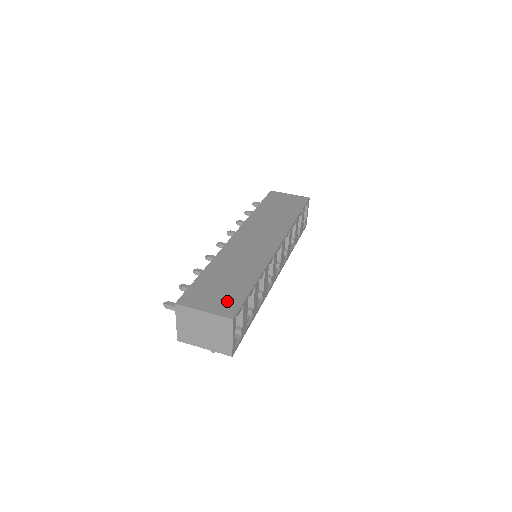
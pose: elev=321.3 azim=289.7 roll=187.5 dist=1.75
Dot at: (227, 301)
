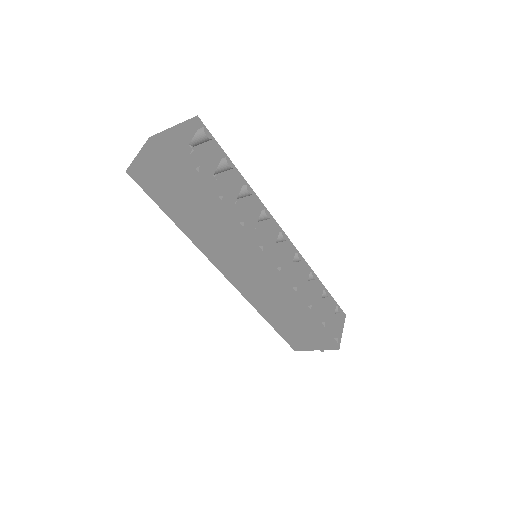
Dot at: occluded
